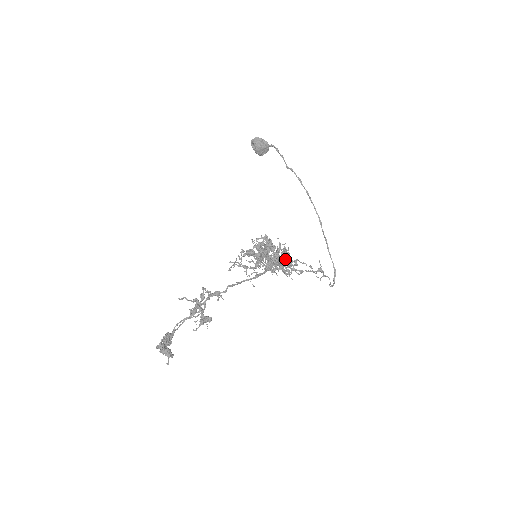
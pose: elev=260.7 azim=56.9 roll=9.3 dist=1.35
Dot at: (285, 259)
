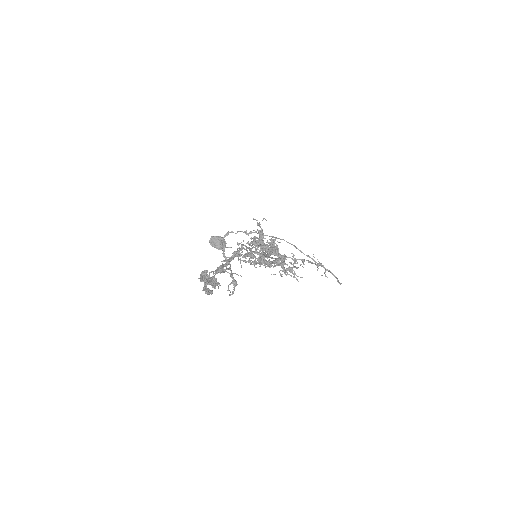
Dot at: occluded
